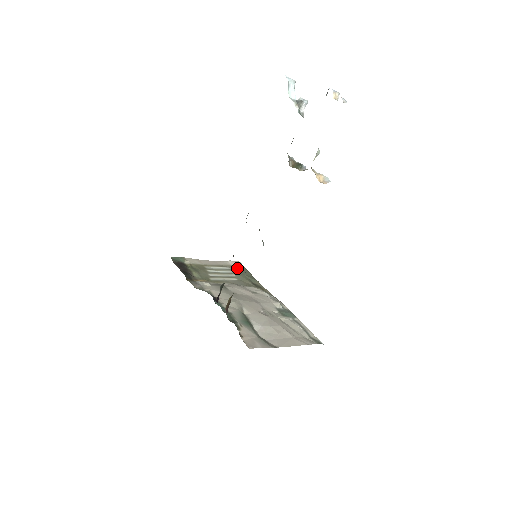
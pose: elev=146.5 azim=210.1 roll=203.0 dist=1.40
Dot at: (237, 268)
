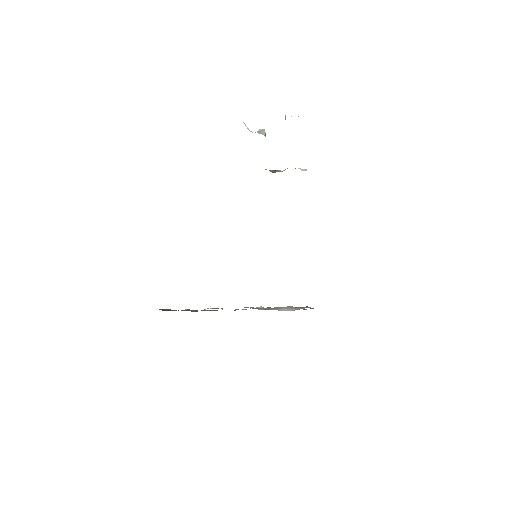
Dot at: (197, 310)
